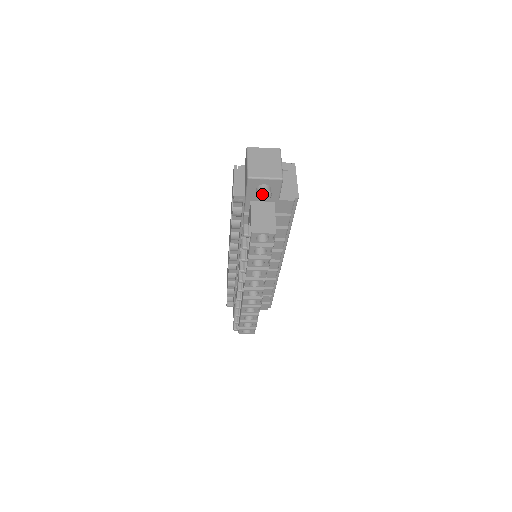
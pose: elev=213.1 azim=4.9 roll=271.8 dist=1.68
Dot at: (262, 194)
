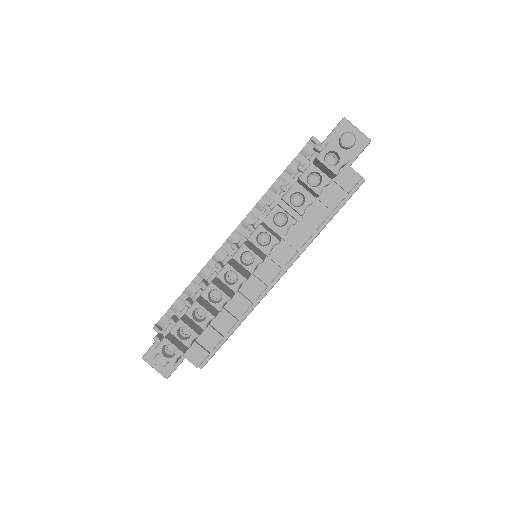
Dot at: (348, 136)
